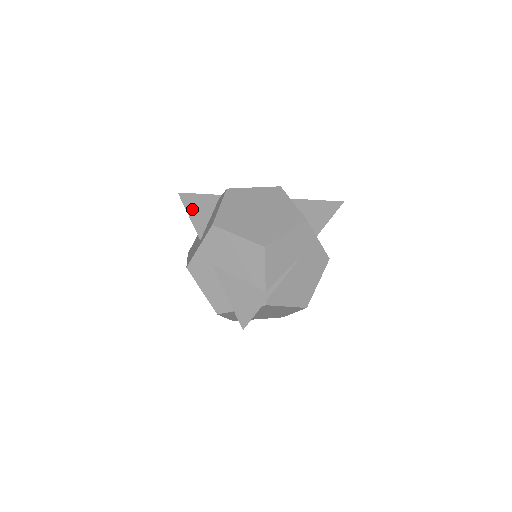
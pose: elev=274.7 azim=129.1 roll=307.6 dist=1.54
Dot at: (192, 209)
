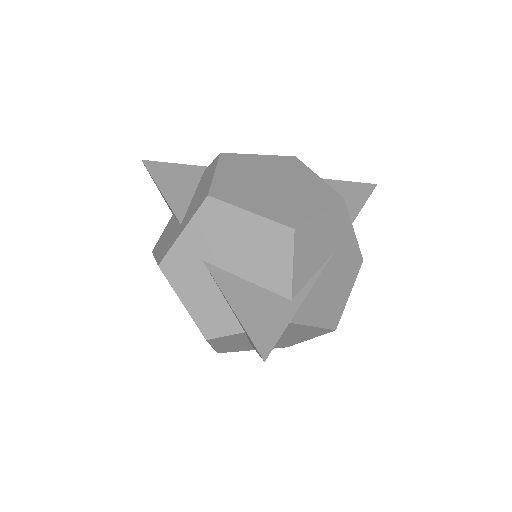
Dot at: (165, 182)
